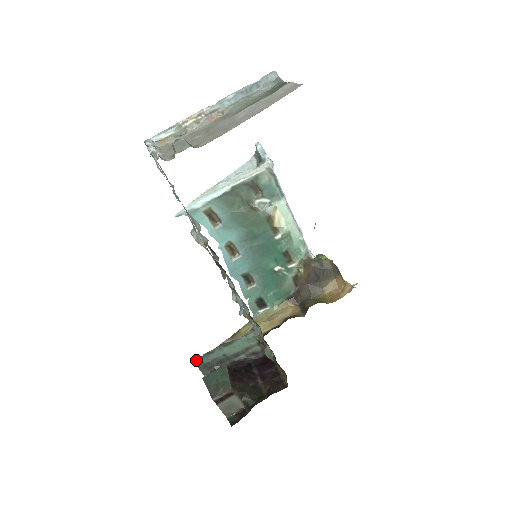
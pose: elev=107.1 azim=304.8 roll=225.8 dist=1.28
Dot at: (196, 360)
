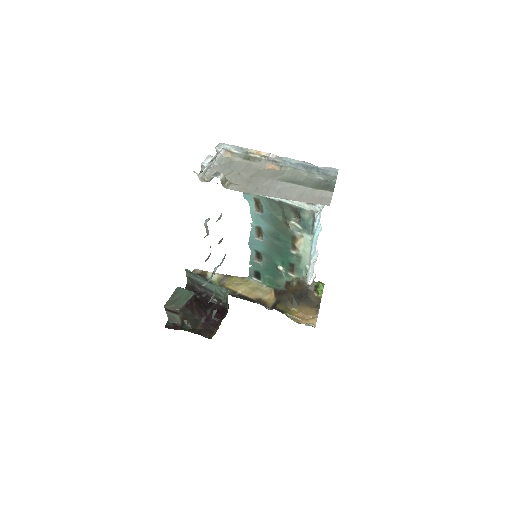
Dot at: (187, 272)
